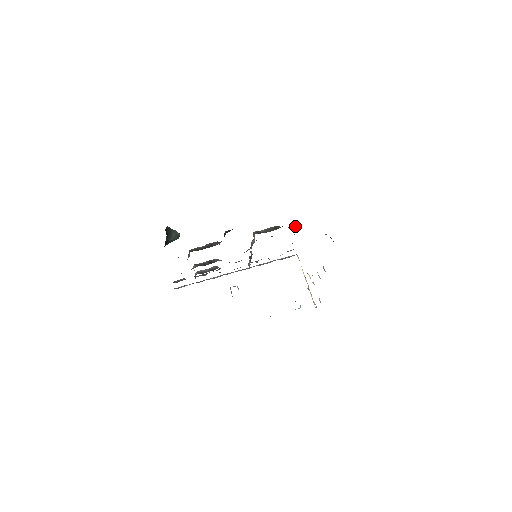
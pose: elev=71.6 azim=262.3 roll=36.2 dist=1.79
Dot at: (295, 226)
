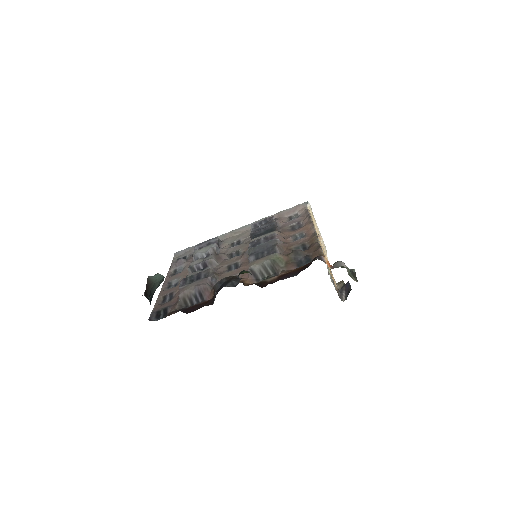
Dot at: (297, 258)
